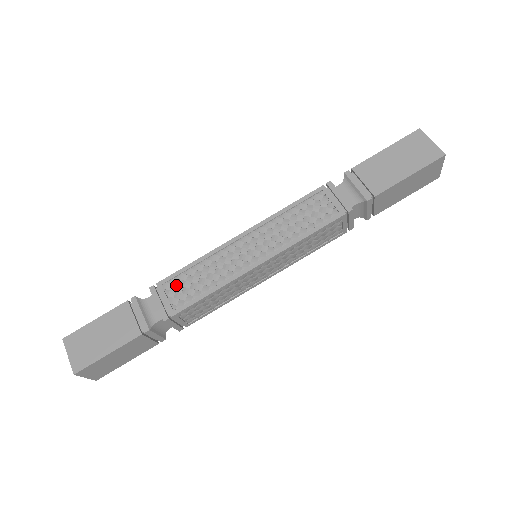
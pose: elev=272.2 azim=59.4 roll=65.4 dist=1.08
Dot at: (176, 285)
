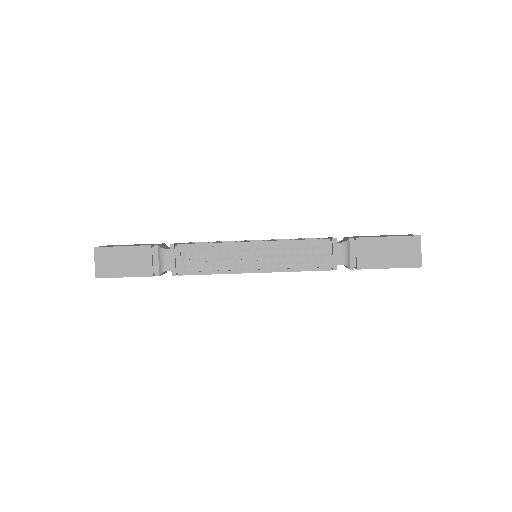
Dot at: (190, 253)
